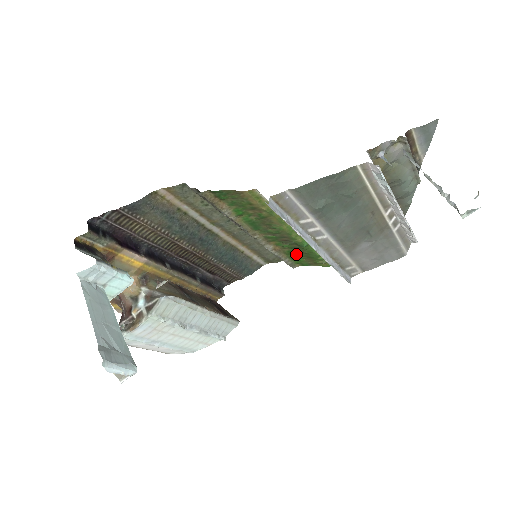
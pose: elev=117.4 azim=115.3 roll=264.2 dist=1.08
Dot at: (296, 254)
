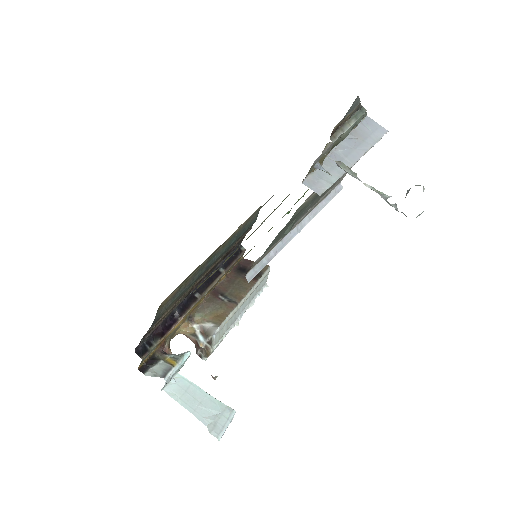
Dot at: occluded
